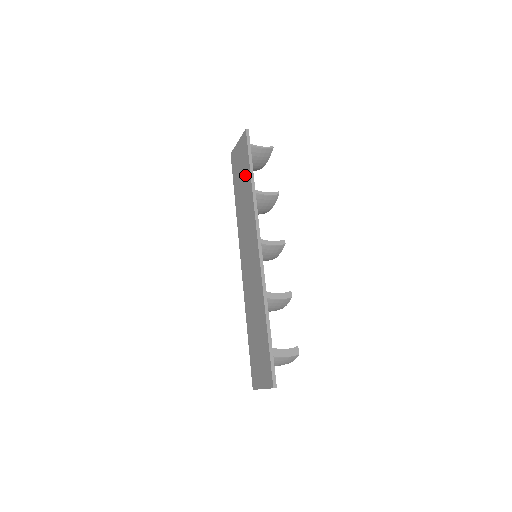
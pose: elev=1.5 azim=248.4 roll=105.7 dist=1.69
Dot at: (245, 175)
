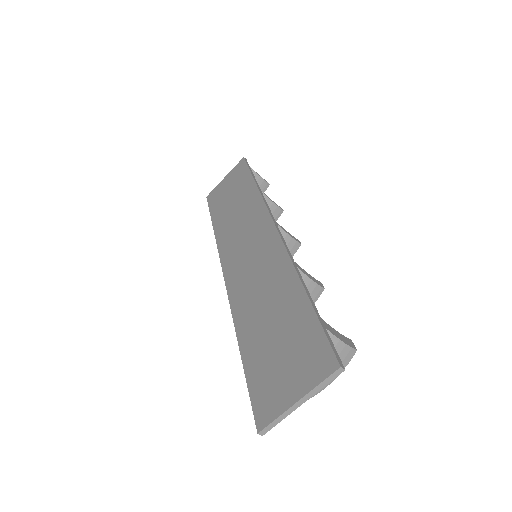
Dot at: (241, 188)
